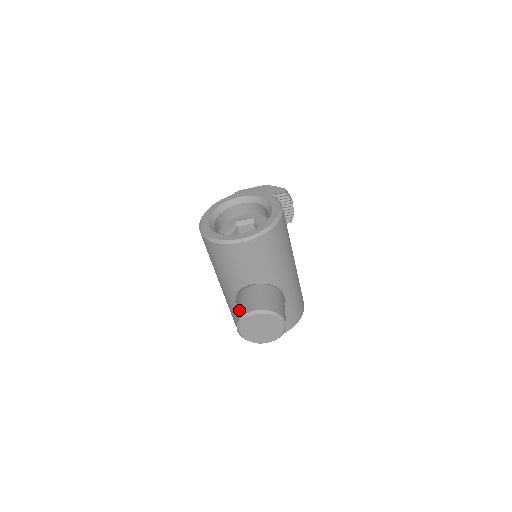
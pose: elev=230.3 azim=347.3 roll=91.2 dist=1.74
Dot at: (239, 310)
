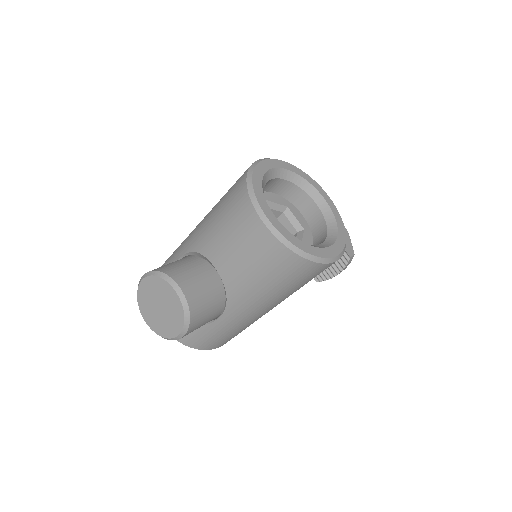
Dot at: (172, 265)
